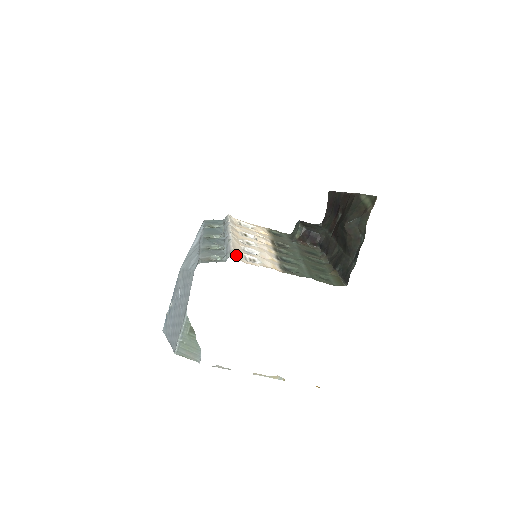
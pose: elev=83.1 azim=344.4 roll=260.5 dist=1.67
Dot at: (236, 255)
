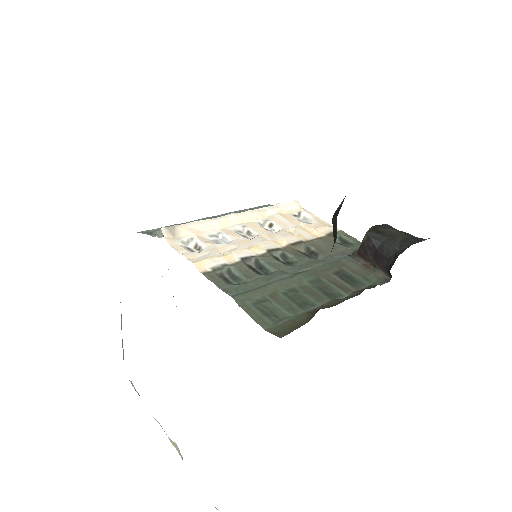
Dot at: (171, 231)
